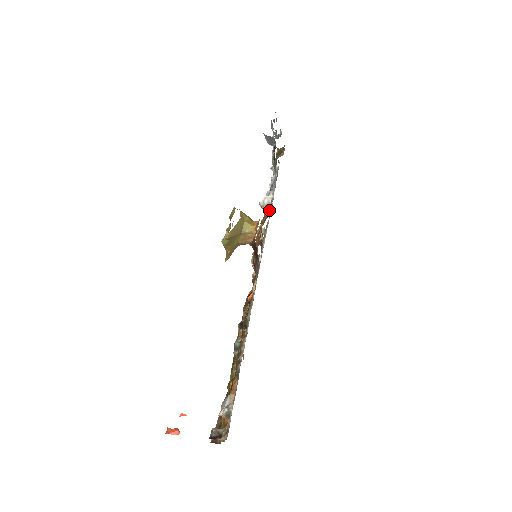
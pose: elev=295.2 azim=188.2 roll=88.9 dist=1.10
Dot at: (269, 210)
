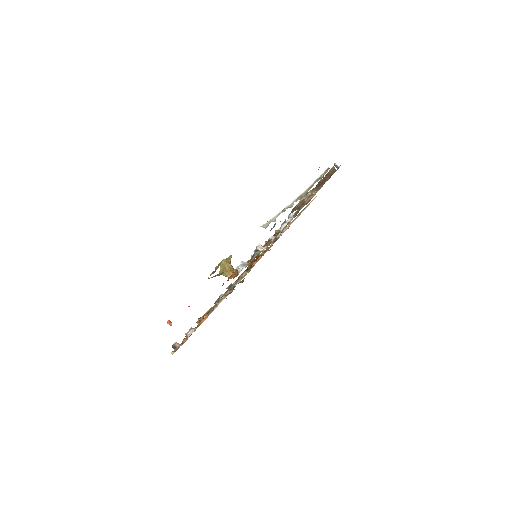
Dot at: occluded
